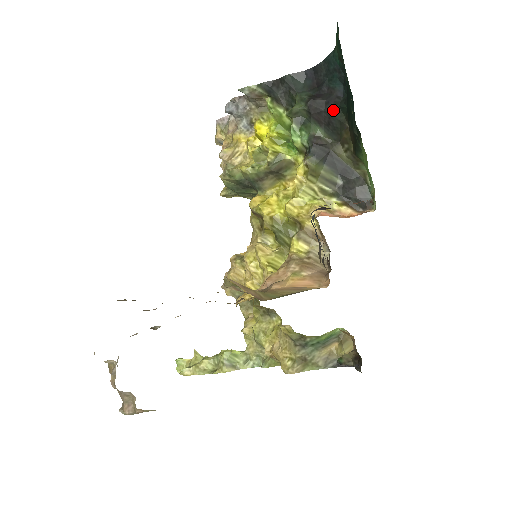
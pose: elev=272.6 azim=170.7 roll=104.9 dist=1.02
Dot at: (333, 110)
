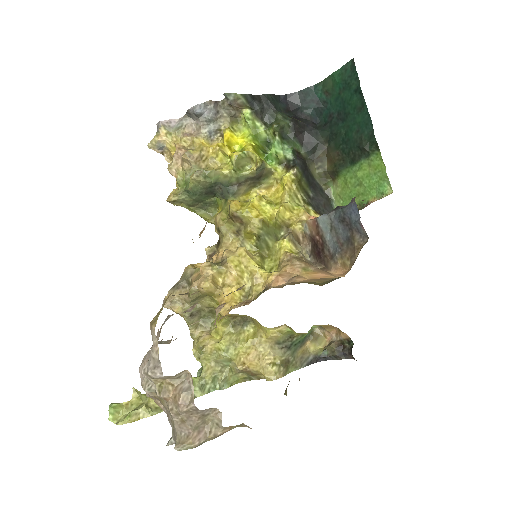
Dot at: (313, 132)
